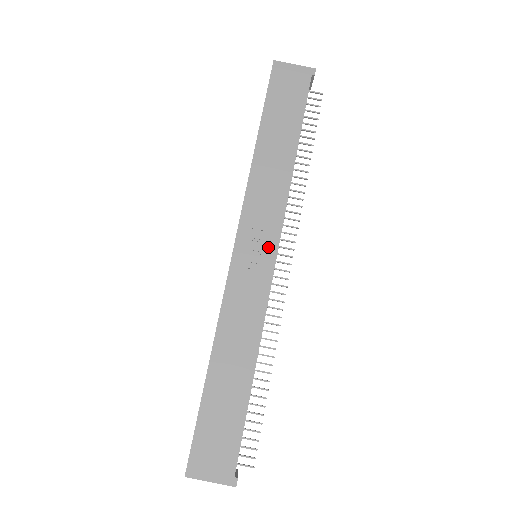
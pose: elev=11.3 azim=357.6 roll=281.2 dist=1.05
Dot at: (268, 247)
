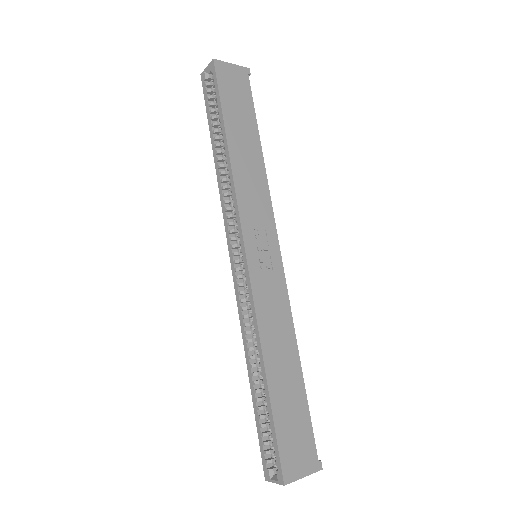
Dot at: (271, 244)
